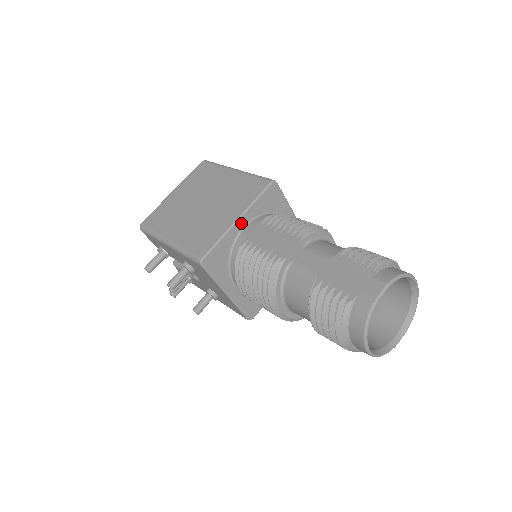
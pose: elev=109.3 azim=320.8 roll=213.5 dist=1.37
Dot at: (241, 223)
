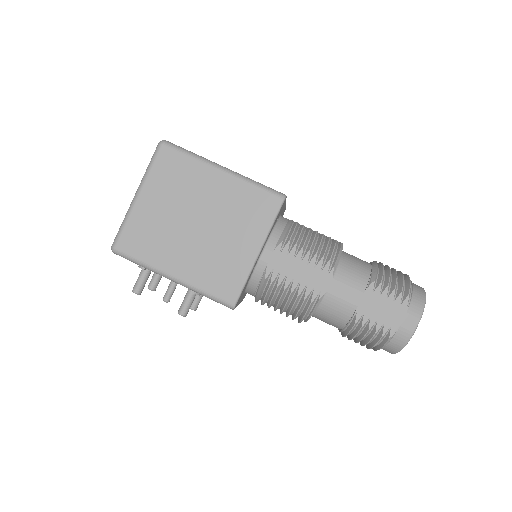
Dot at: (260, 253)
